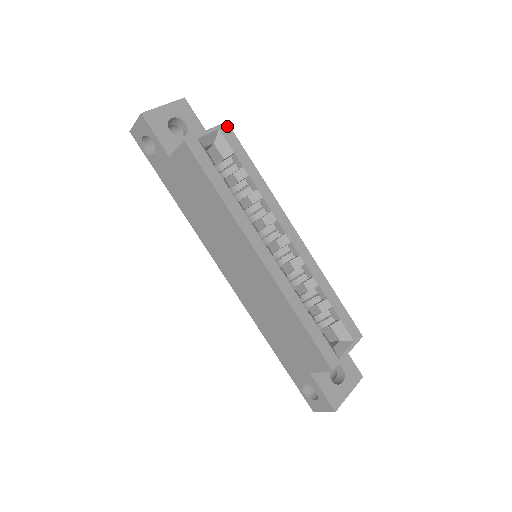
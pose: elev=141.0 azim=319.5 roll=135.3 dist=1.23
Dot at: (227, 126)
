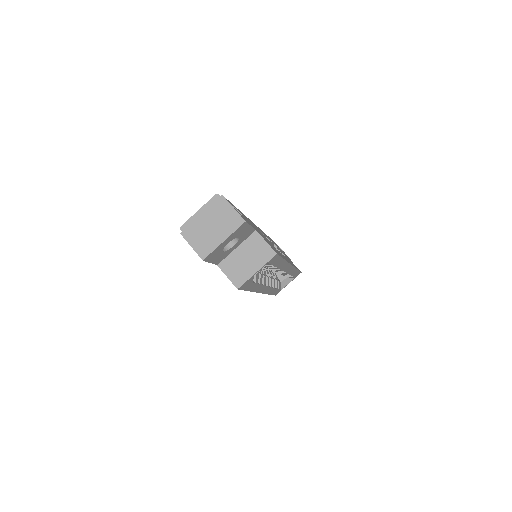
Dot at: (276, 256)
